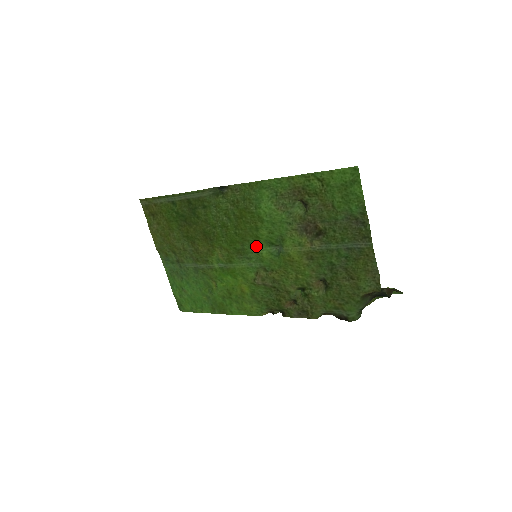
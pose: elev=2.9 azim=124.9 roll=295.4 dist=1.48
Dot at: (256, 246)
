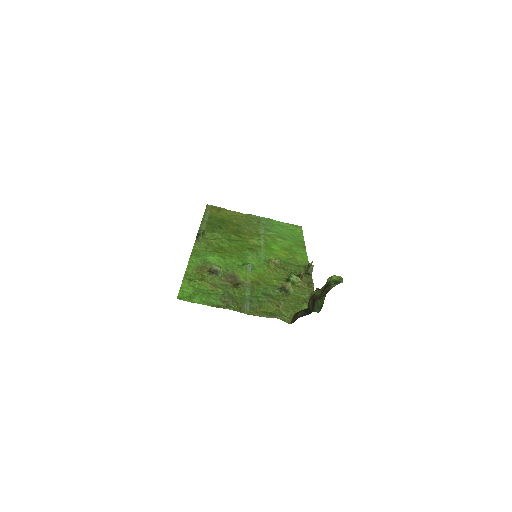
Dot at: (246, 257)
